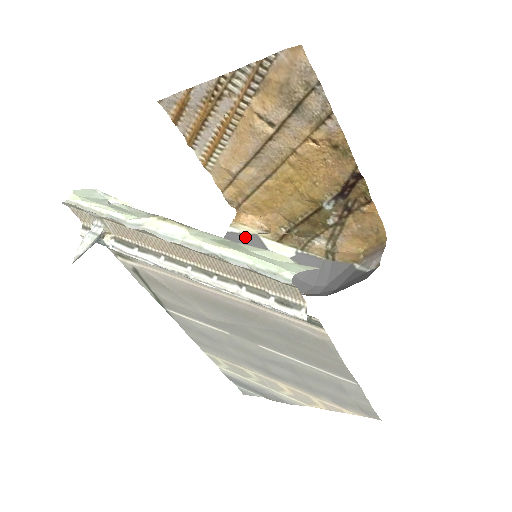
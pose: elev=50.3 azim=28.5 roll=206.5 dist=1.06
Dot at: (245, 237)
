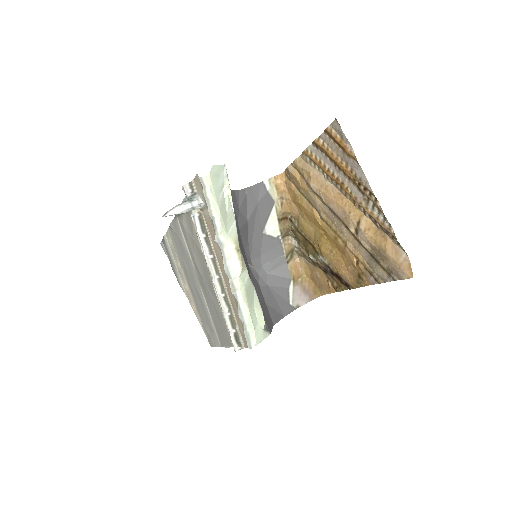
Dot at: (267, 197)
